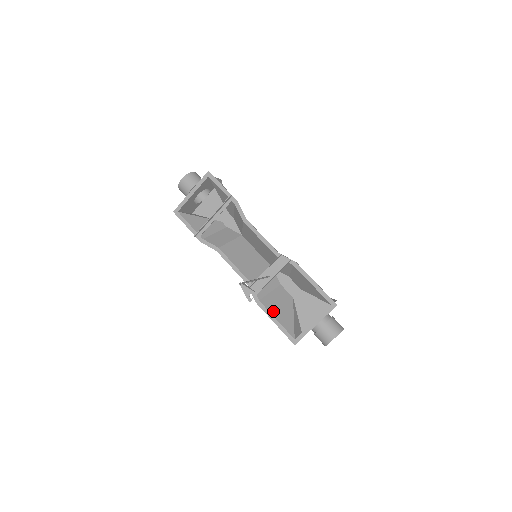
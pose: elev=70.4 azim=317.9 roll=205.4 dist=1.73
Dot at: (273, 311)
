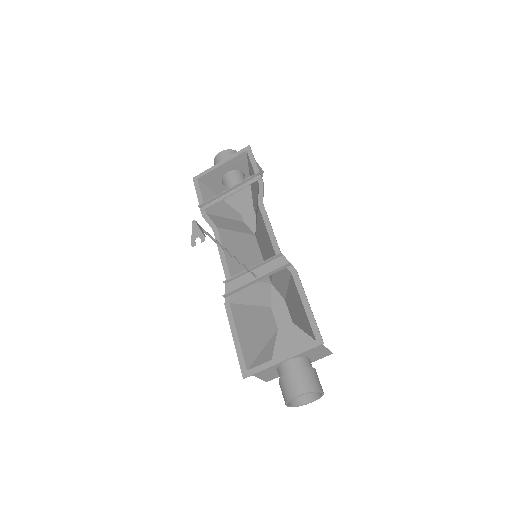
Dot at: (240, 324)
